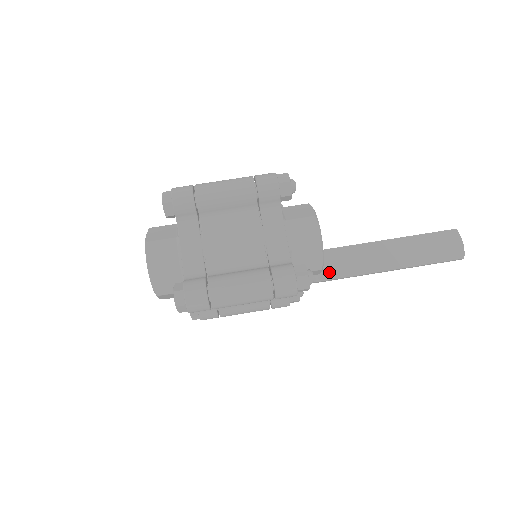
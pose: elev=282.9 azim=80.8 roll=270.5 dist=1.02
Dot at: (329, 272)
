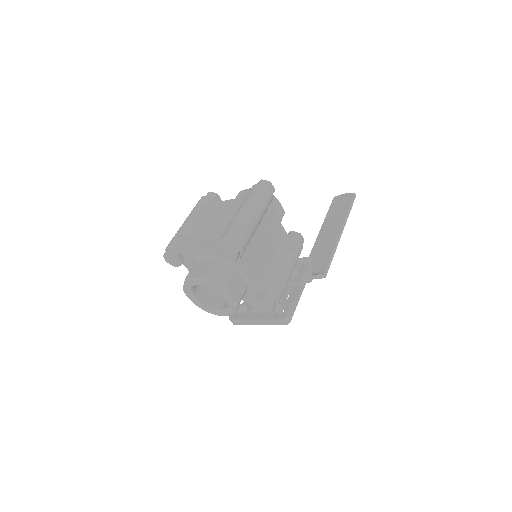
Dot at: (321, 267)
